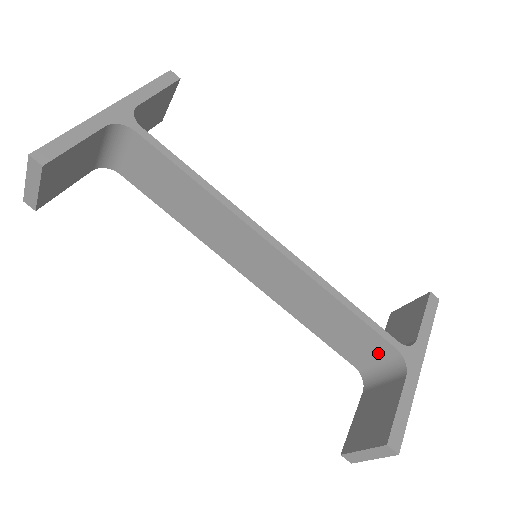
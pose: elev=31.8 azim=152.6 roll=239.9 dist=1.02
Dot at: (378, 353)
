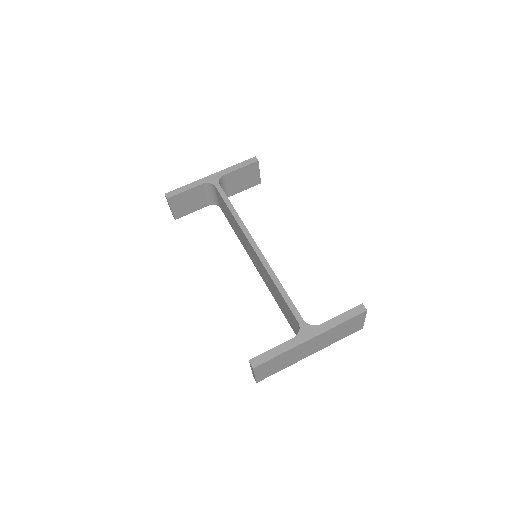
Dot at: (297, 326)
